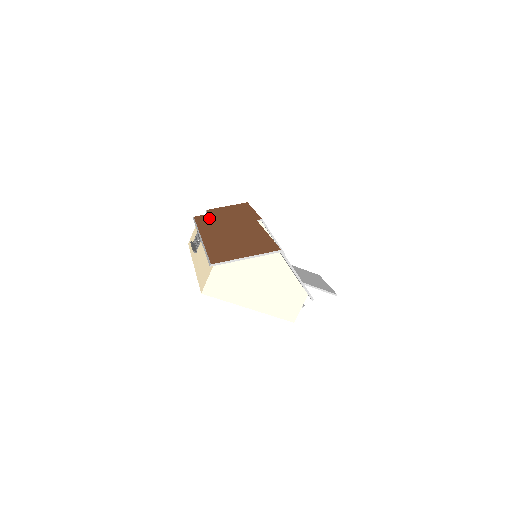
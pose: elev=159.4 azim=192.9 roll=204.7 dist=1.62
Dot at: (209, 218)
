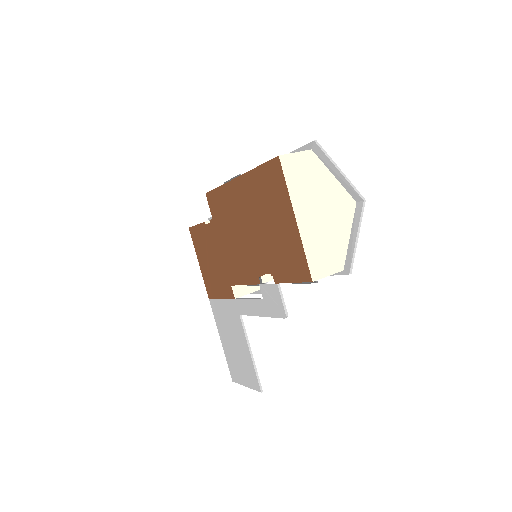
Dot at: occluded
